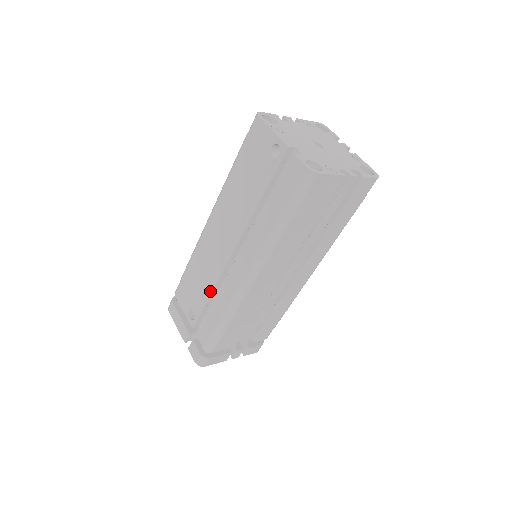
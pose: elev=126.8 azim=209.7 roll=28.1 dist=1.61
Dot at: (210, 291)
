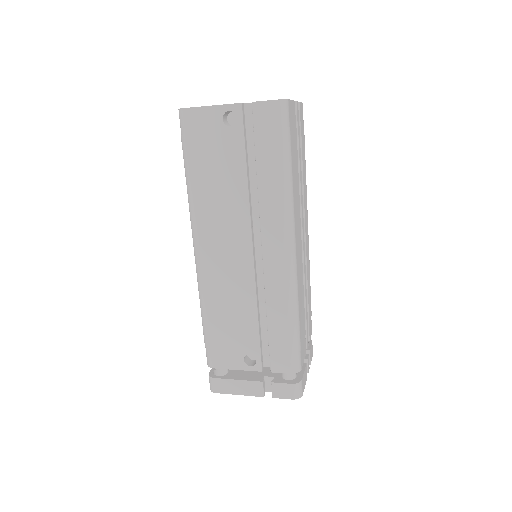
Dot at: (255, 312)
